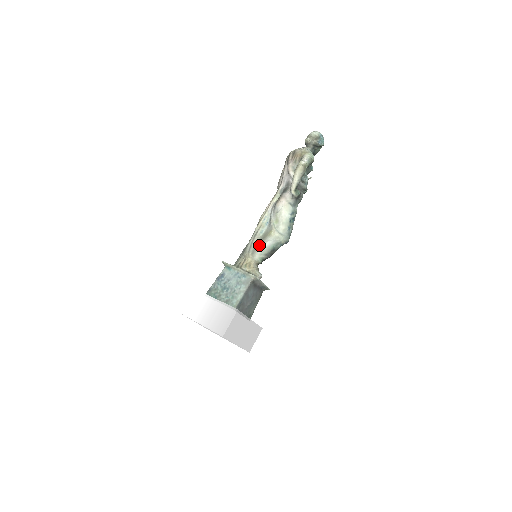
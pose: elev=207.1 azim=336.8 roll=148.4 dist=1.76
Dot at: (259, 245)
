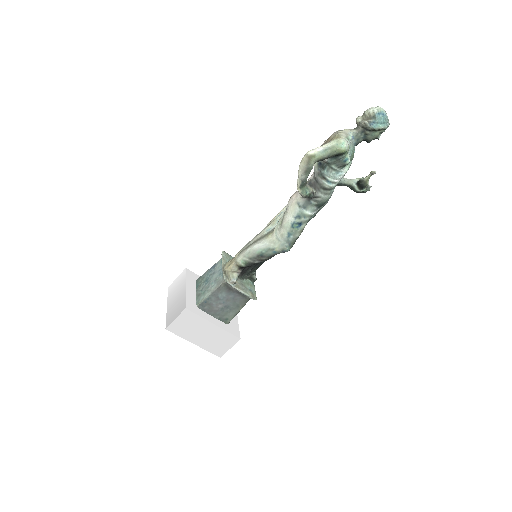
Dot at: (250, 245)
